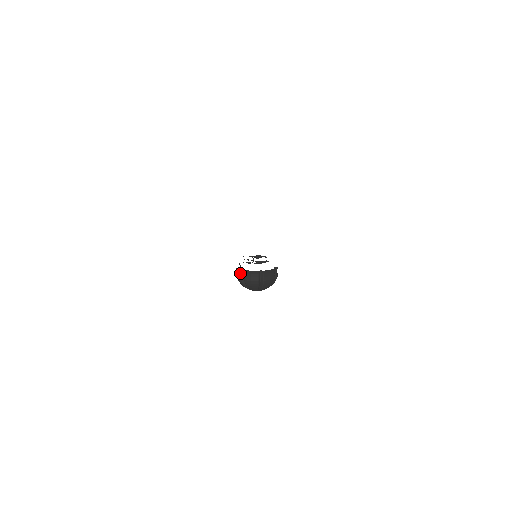
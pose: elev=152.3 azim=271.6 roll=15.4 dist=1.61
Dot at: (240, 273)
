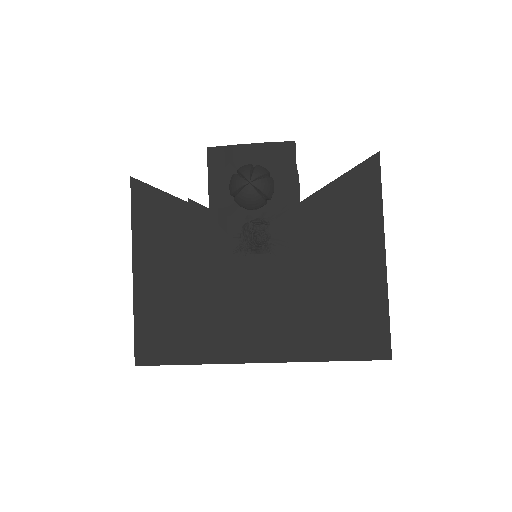
Dot at: occluded
